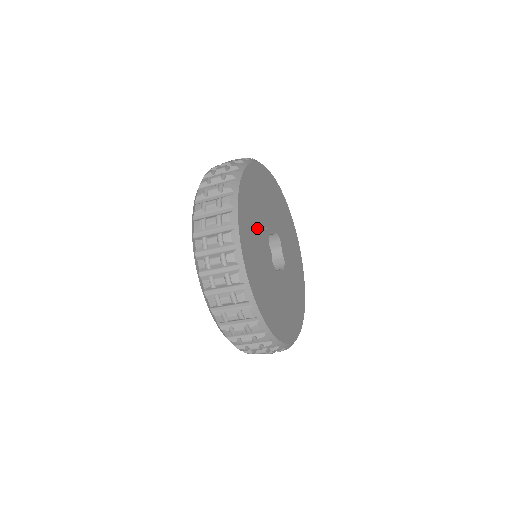
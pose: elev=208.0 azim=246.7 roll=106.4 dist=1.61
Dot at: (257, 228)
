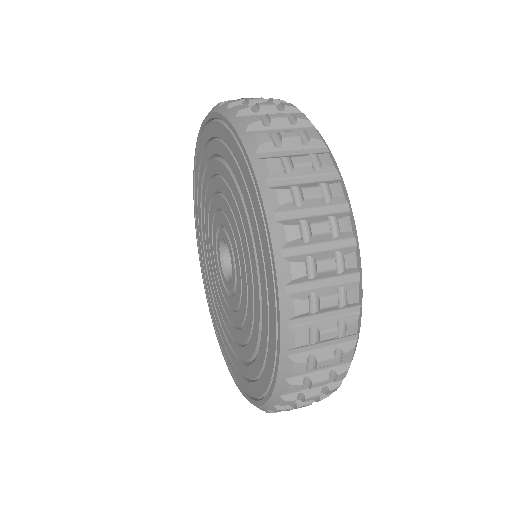
Dot at: occluded
